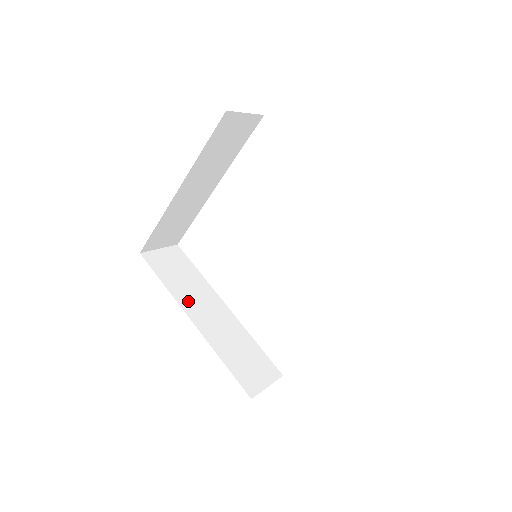
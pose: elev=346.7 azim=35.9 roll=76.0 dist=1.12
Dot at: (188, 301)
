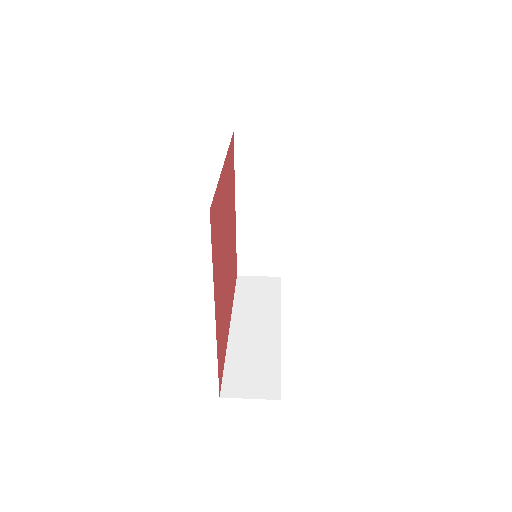
Dot at: (243, 313)
